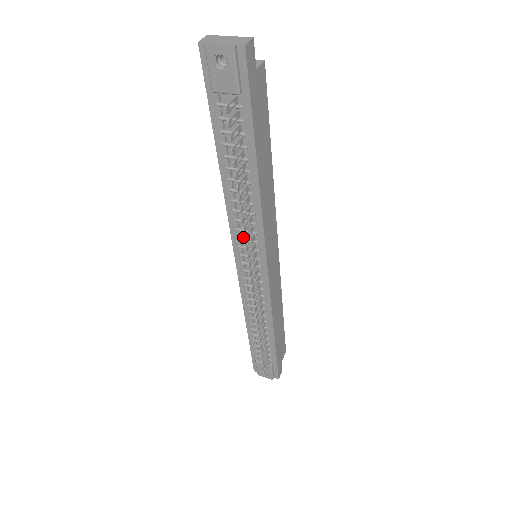
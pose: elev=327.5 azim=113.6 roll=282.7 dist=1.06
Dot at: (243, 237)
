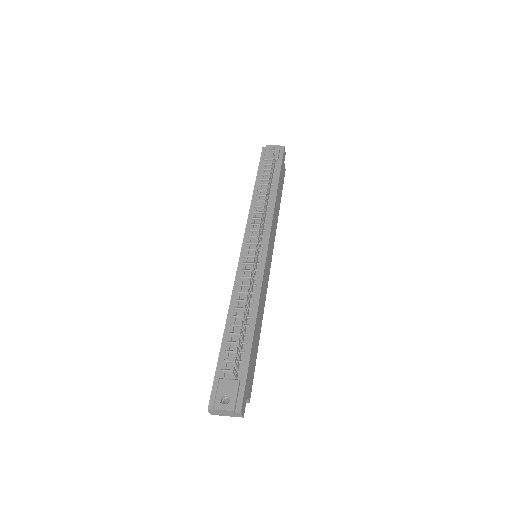
Dot at: (255, 230)
